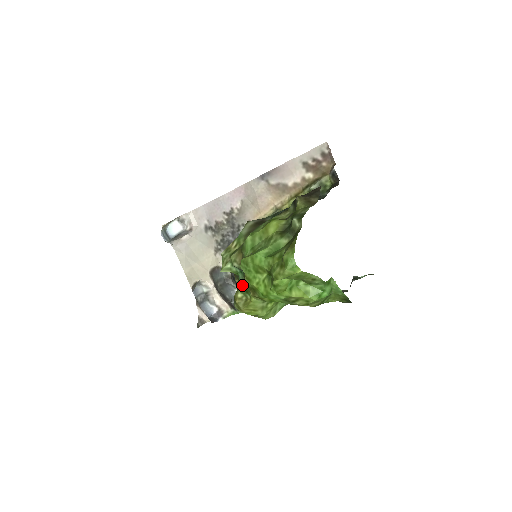
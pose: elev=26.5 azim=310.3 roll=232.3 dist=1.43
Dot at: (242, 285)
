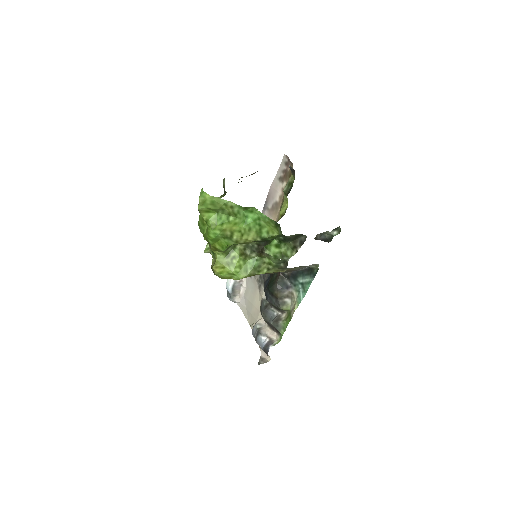
Dot at: occluded
